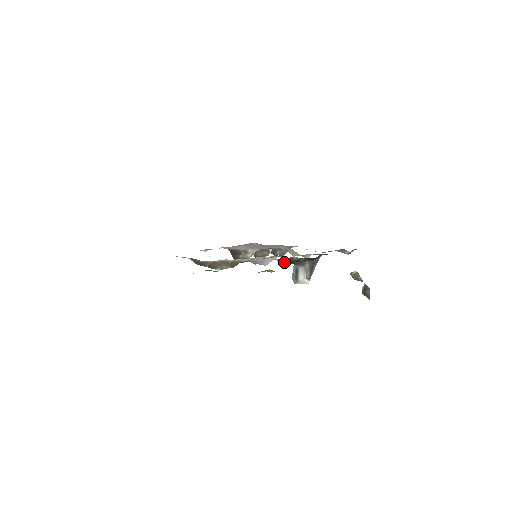
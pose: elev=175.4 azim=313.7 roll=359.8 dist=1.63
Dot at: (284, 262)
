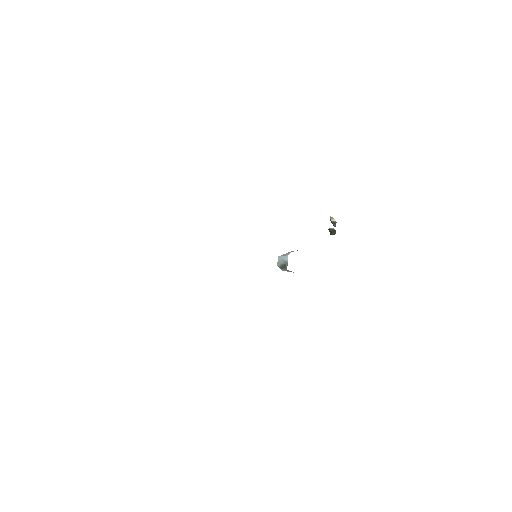
Dot at: occluded
